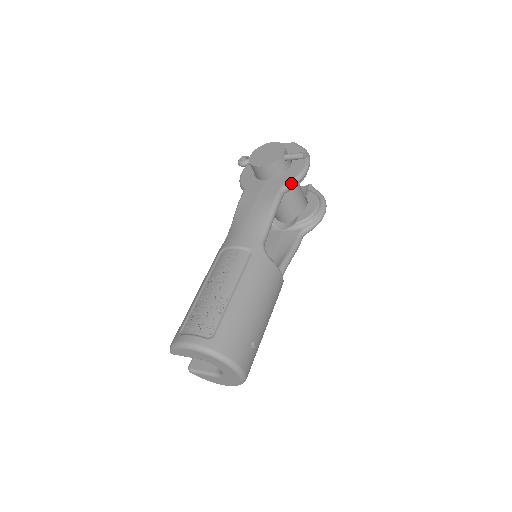
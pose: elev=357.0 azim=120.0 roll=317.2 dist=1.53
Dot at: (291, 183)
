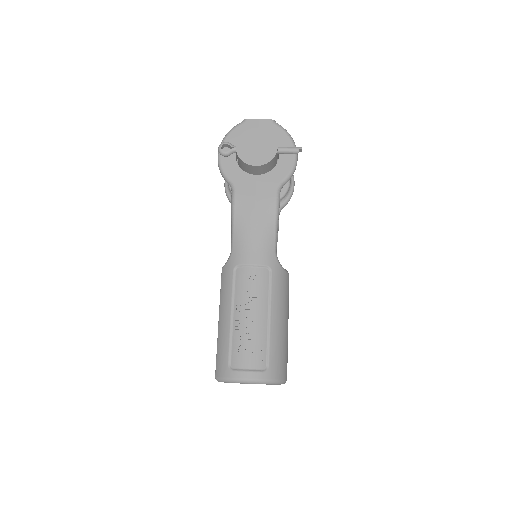
Dot at: (286, 181)
